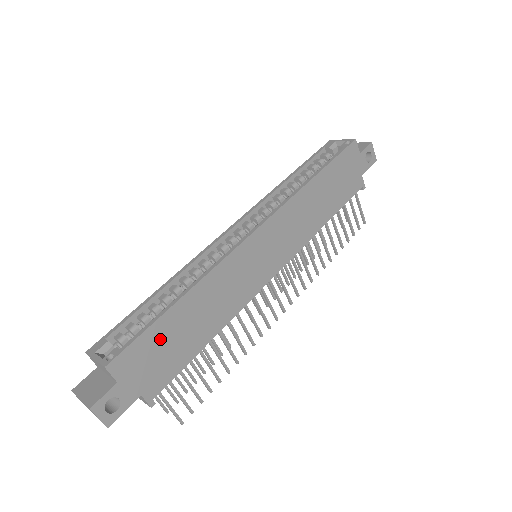
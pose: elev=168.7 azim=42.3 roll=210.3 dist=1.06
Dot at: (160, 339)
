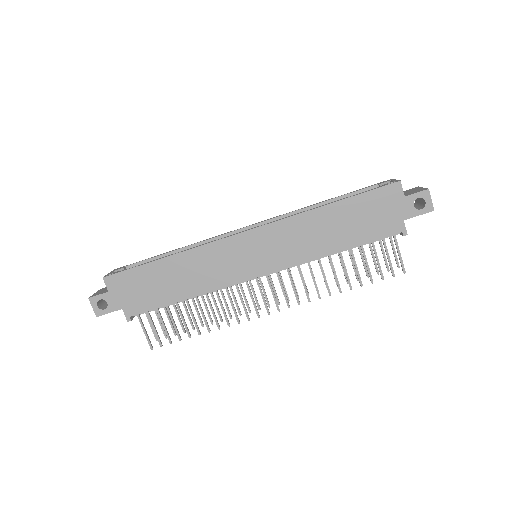
Dot at: (144, 278)
